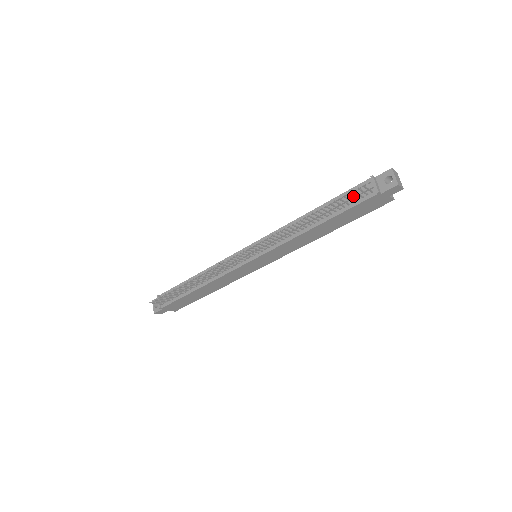
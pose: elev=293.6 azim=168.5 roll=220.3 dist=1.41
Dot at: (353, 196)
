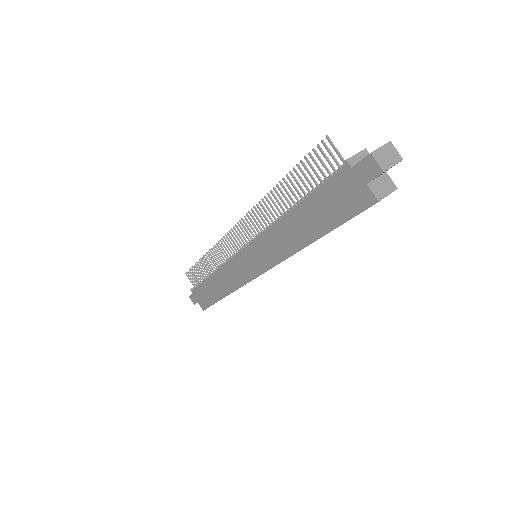
Dot at: (322, 162)
